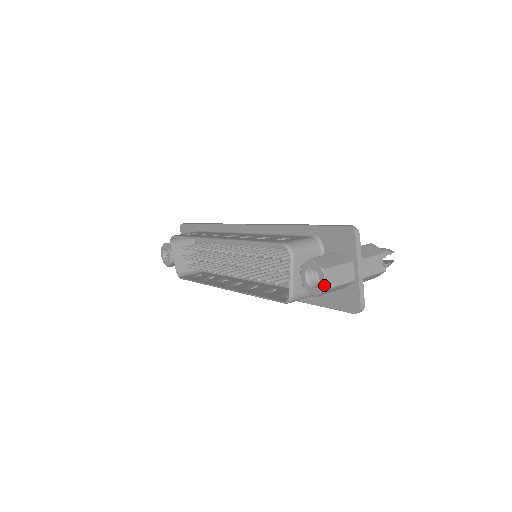
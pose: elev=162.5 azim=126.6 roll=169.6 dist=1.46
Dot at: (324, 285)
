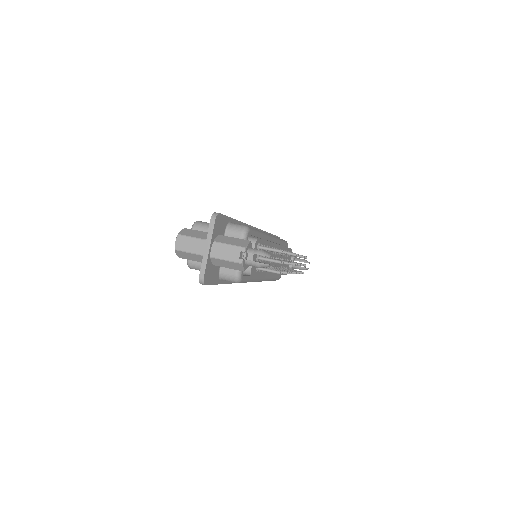
Dot at: (175, 246)
